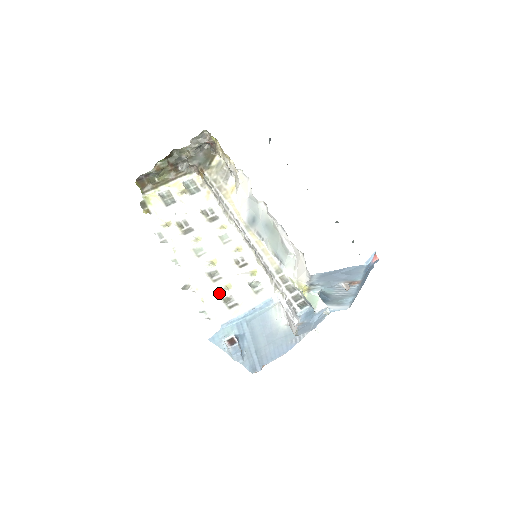
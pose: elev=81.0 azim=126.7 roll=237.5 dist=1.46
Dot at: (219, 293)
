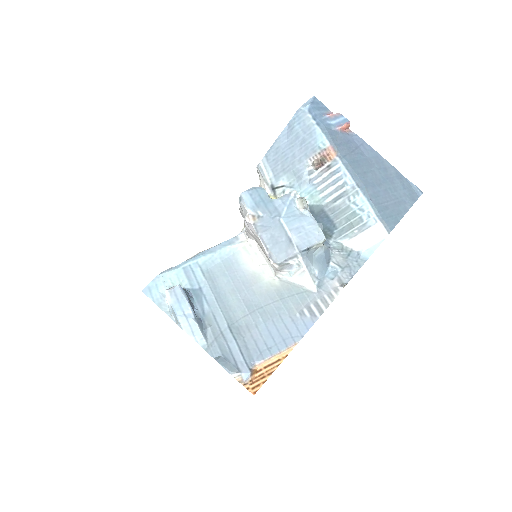
Dot at: occluded
